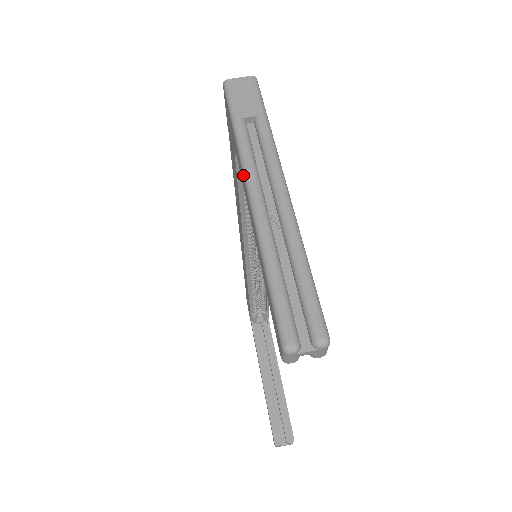
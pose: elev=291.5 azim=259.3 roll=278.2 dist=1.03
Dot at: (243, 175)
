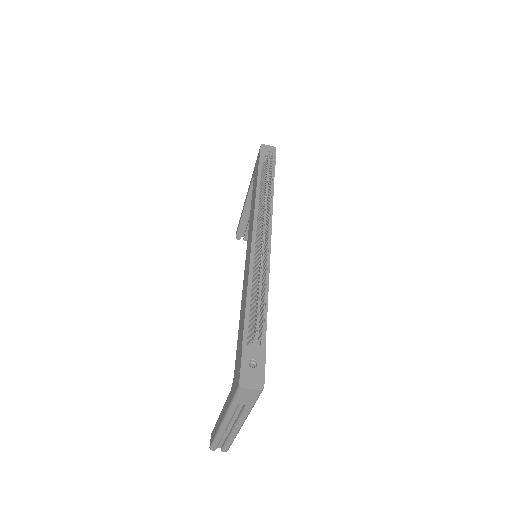
Dot at: (224, 416)
